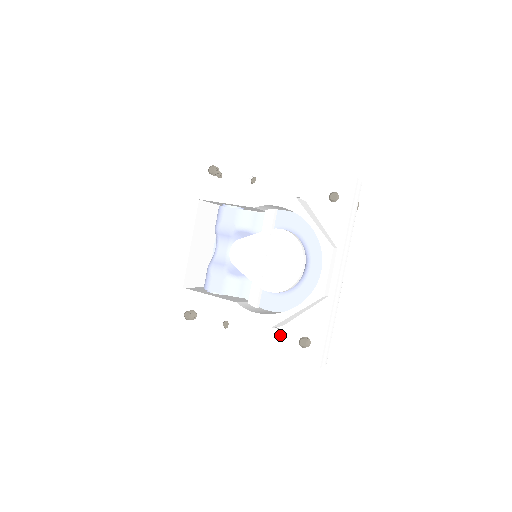
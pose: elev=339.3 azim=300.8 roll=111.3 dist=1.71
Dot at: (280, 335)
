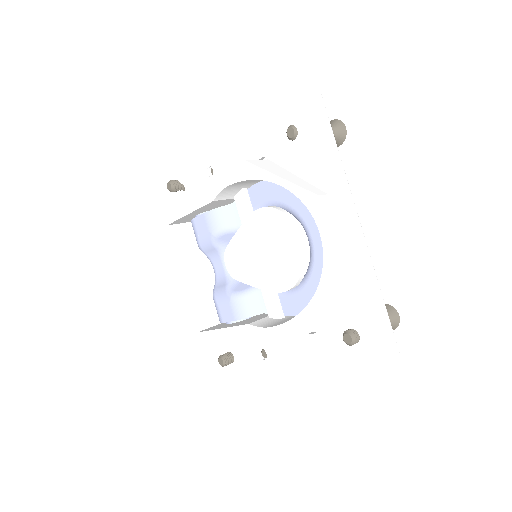
Dot at: (321, 340)
